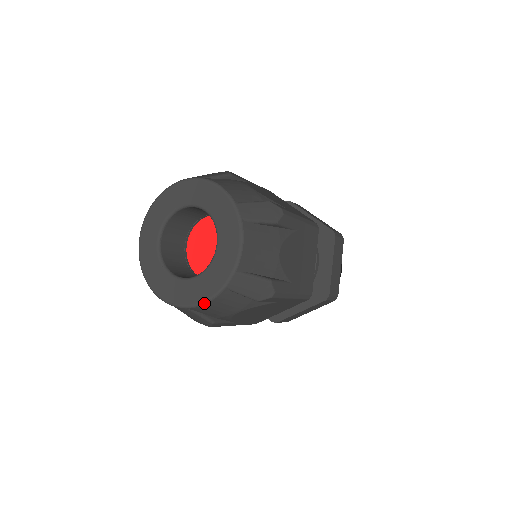
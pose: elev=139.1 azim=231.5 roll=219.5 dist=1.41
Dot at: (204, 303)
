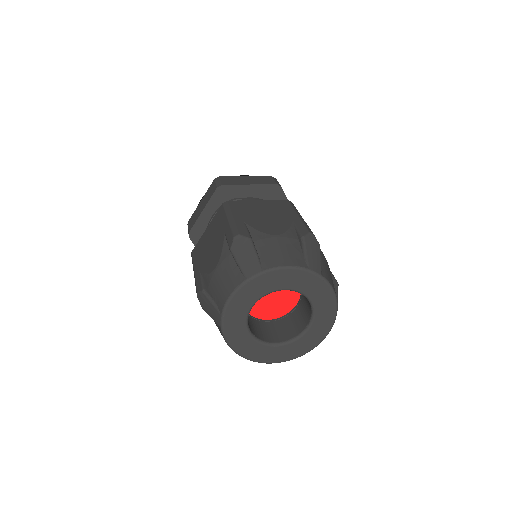
Dot at: occluded
